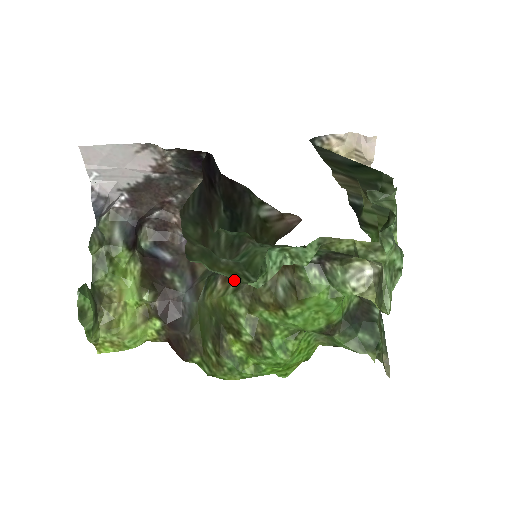
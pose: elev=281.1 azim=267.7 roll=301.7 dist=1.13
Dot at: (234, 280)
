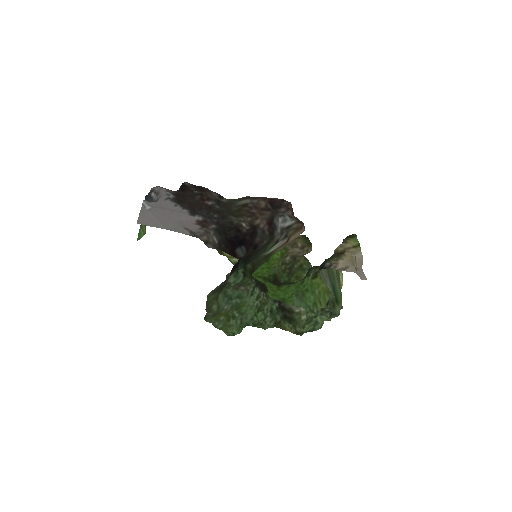
Dot at: occluded
